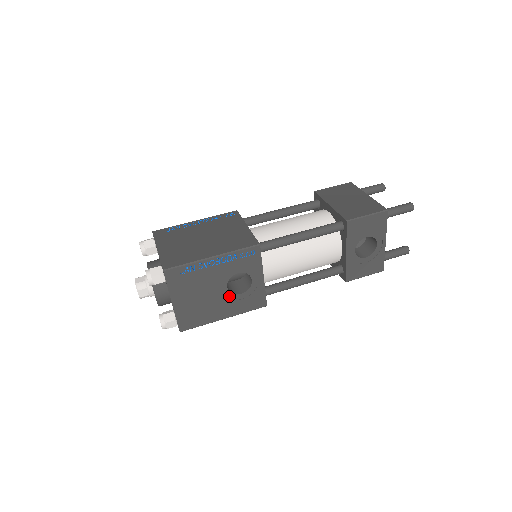
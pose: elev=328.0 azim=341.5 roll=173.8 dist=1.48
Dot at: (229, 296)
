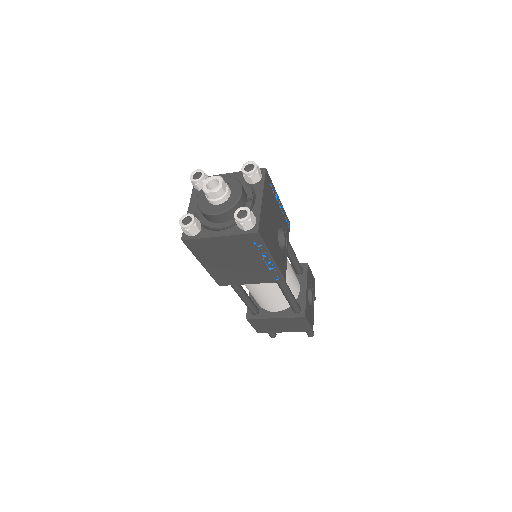
Dot at: (277, 241)
